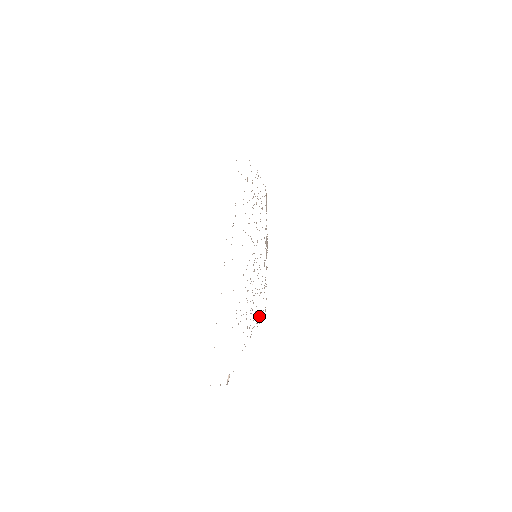
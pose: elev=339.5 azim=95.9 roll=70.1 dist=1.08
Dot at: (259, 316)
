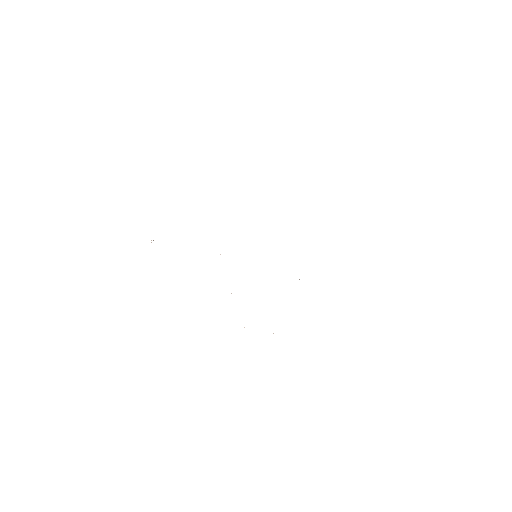
Dot at: occluded
